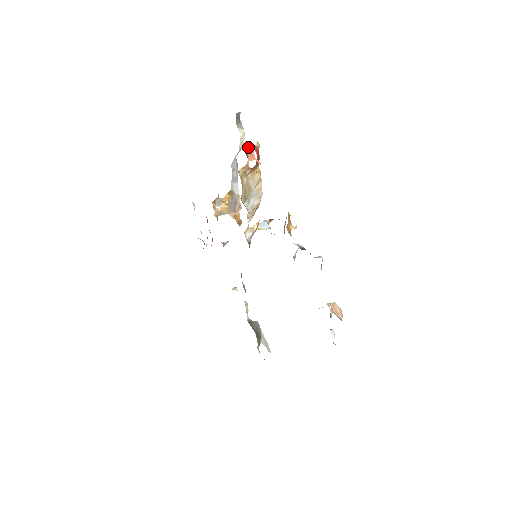
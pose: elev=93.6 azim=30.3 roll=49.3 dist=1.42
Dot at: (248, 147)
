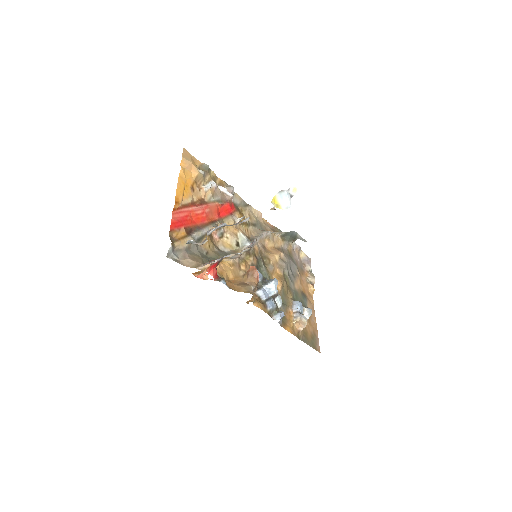
Dot at: (199, 272)
